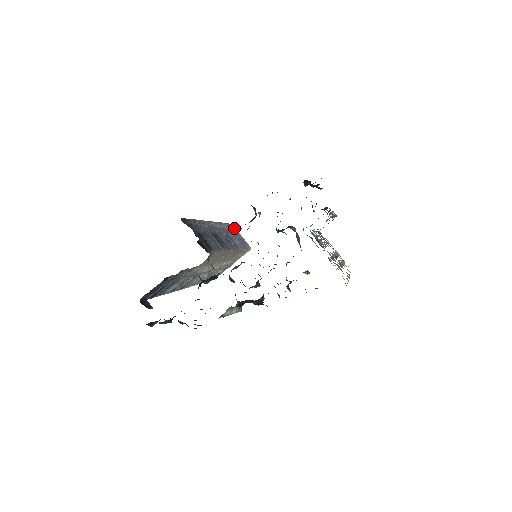
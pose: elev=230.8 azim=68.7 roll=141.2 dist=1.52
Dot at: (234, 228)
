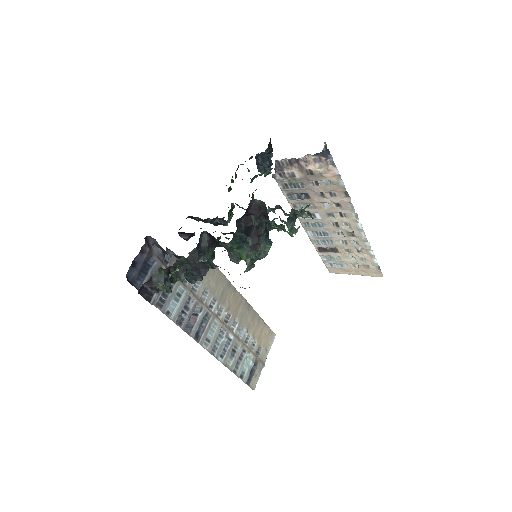
Dot at: occluded
